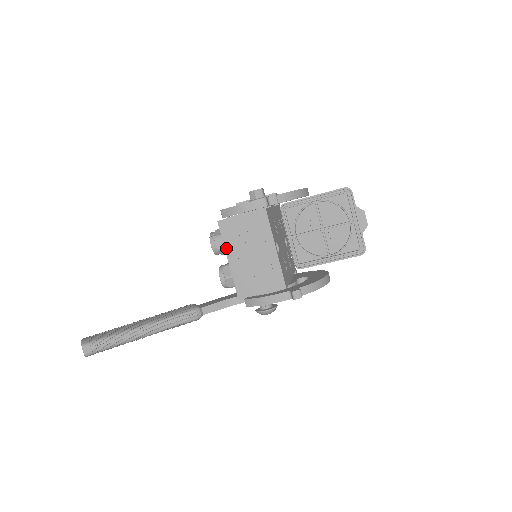
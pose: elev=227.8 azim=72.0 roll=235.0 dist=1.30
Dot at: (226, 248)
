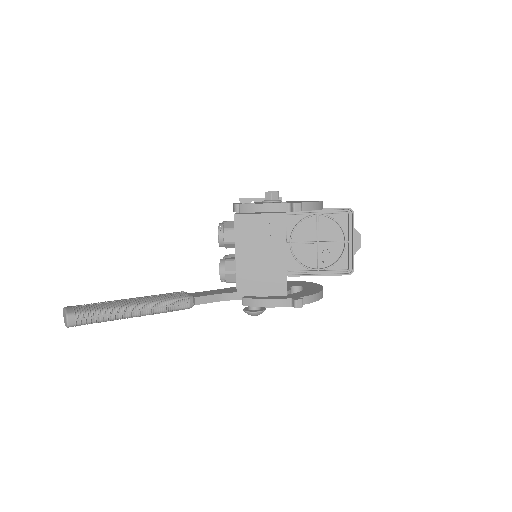
Dot at: (236, 243)
